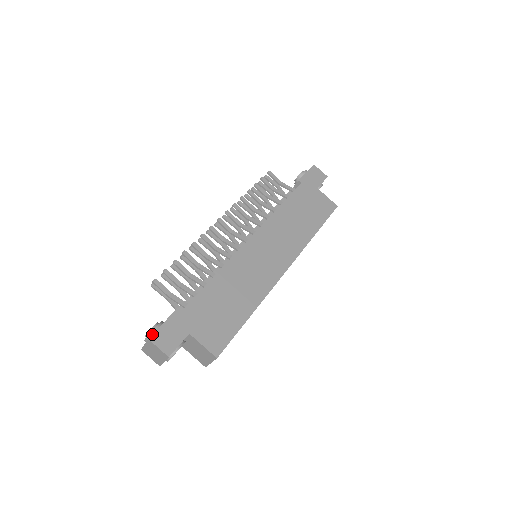
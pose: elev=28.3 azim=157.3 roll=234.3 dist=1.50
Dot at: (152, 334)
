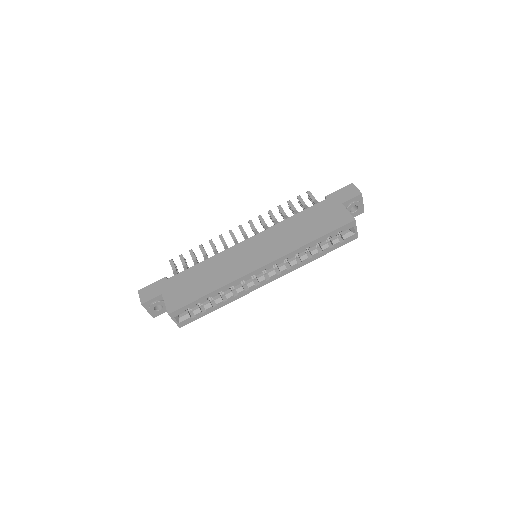
Dot at: occluded
